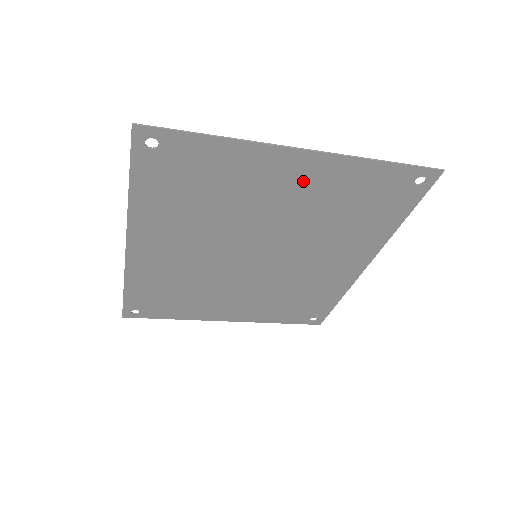
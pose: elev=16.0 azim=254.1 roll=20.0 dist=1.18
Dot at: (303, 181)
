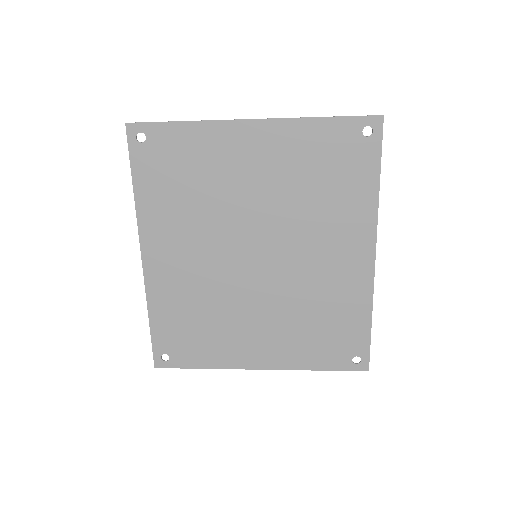
Dot at: (264, 152)
